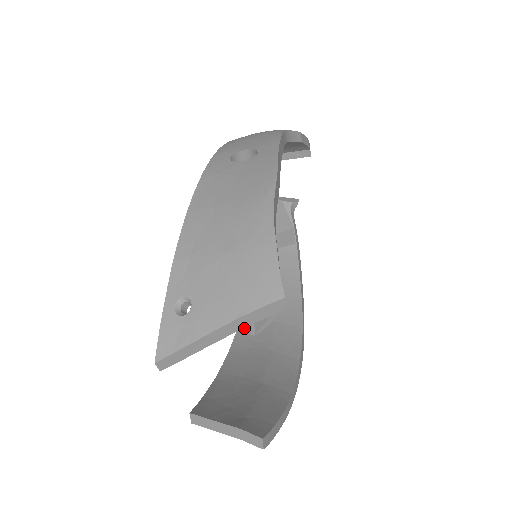
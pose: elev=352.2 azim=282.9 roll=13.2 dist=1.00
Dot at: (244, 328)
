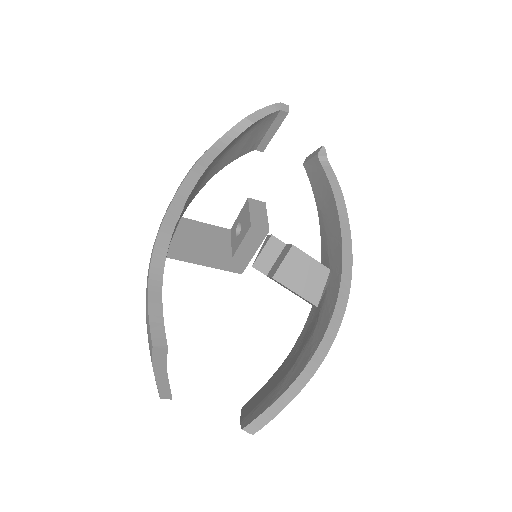
Dot at: (310, 303)
